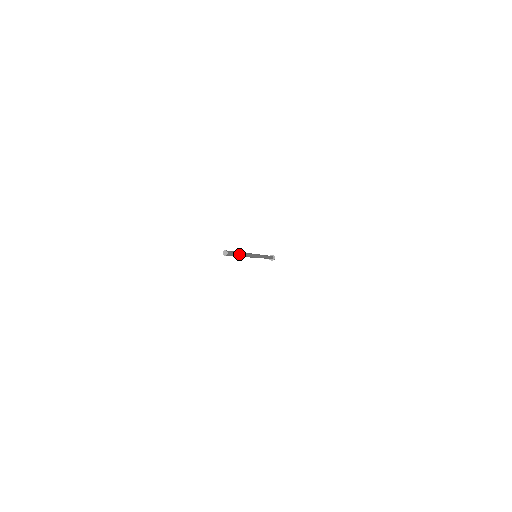
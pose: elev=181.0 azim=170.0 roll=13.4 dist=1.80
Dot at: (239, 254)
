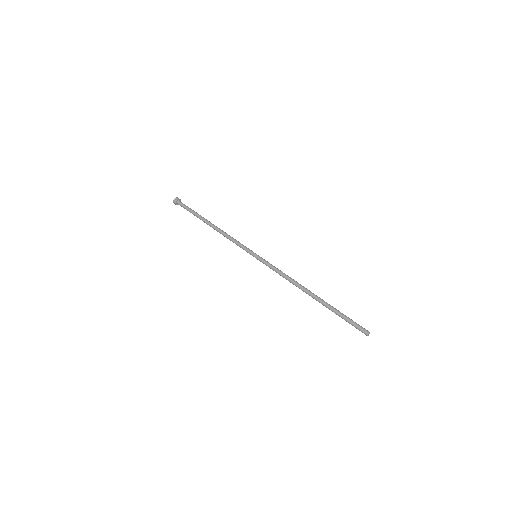
Dot at: (331, 306)
